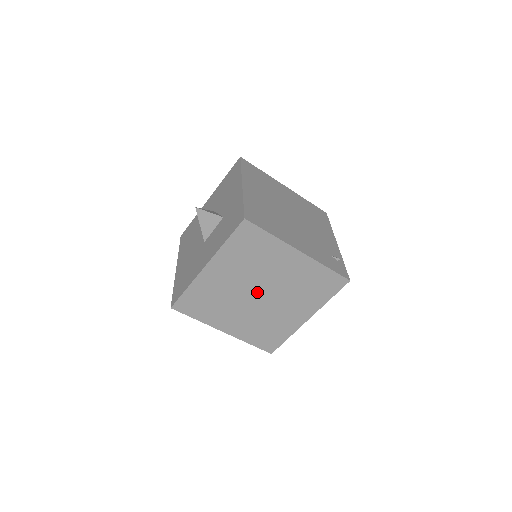
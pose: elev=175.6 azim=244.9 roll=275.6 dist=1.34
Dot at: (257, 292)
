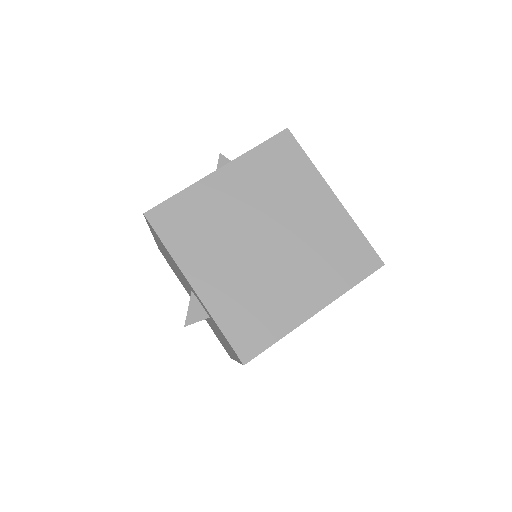
Dot at: (265, 235)
